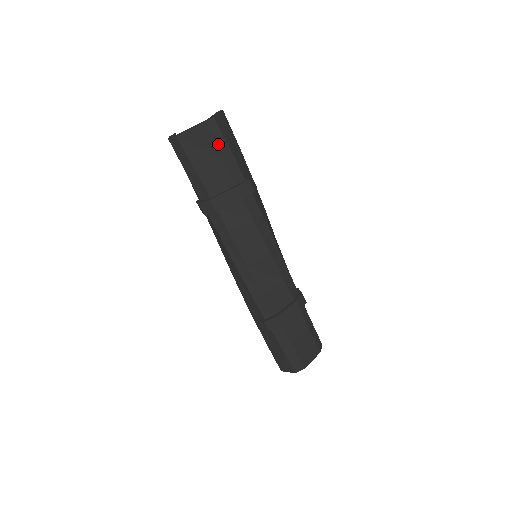
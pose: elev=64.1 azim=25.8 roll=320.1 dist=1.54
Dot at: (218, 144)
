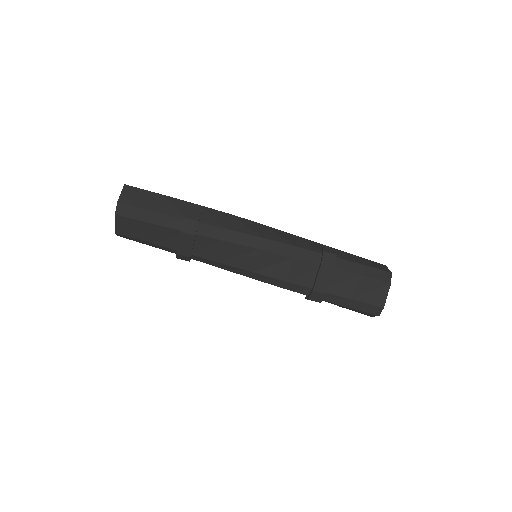
Dot at: (140, 216)
